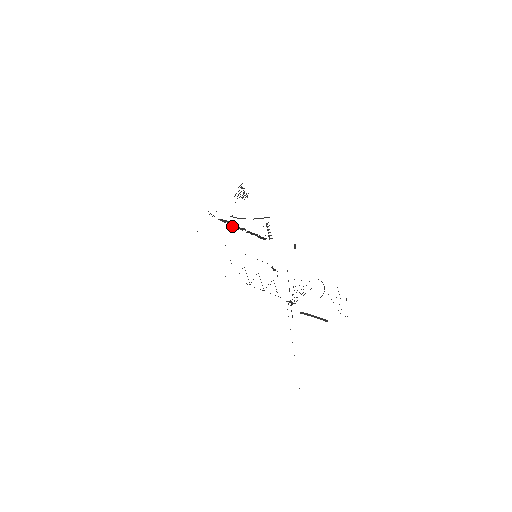
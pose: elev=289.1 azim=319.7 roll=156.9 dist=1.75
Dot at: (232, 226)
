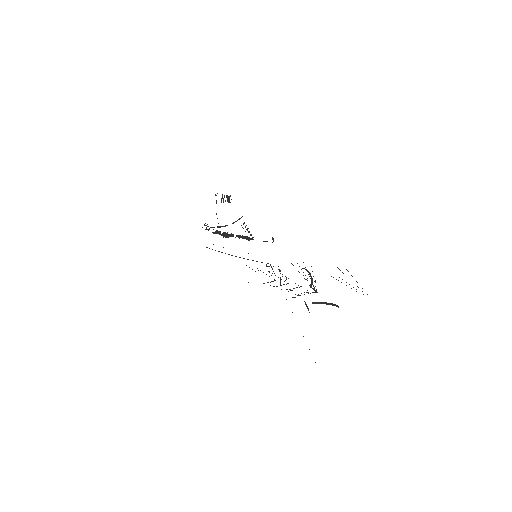
Dot at: occluded
